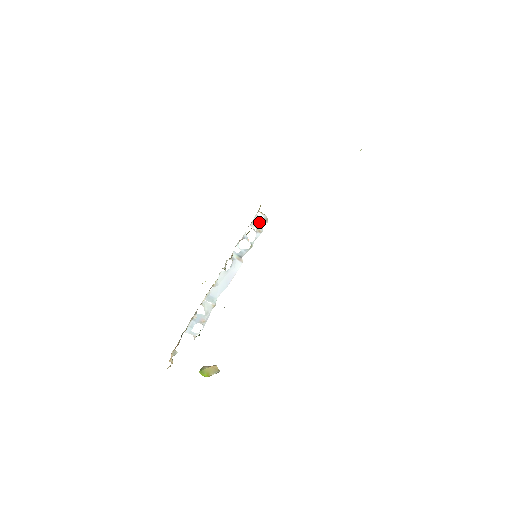
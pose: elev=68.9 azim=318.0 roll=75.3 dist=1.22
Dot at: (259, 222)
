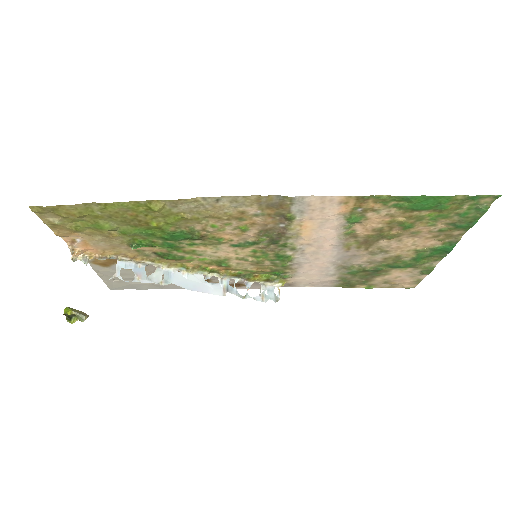
Dot at: (270, 293)
